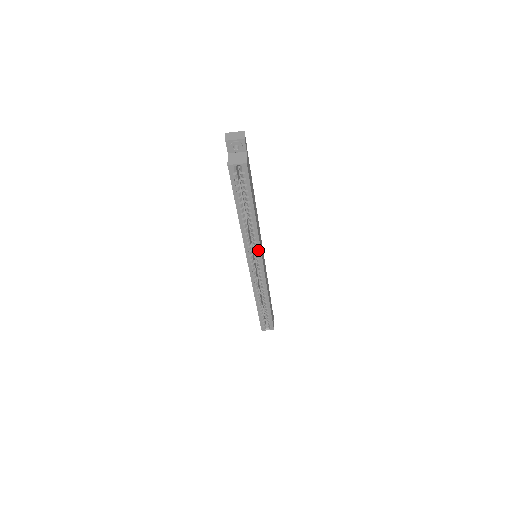
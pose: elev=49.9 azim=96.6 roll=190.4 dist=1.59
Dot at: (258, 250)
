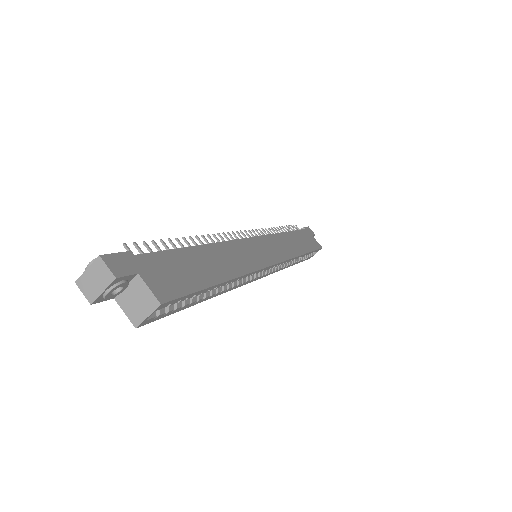
Dot at: (259, 271)
